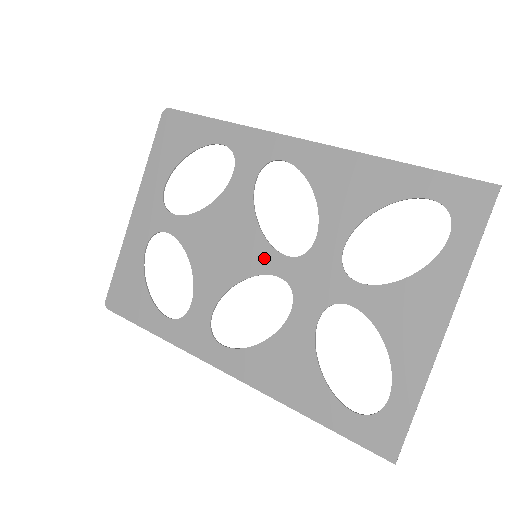
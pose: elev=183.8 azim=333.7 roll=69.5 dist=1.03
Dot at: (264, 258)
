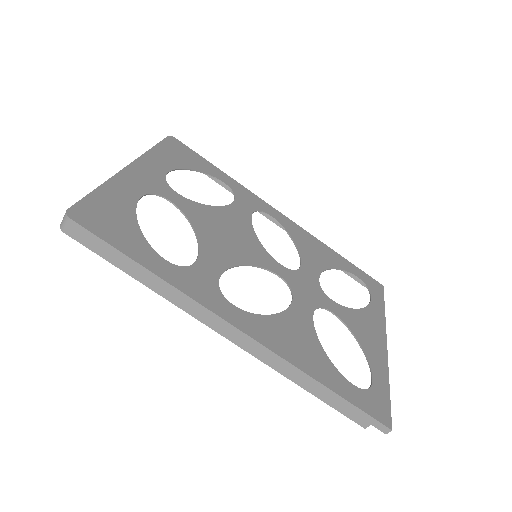
Dot at: (265, 259)
